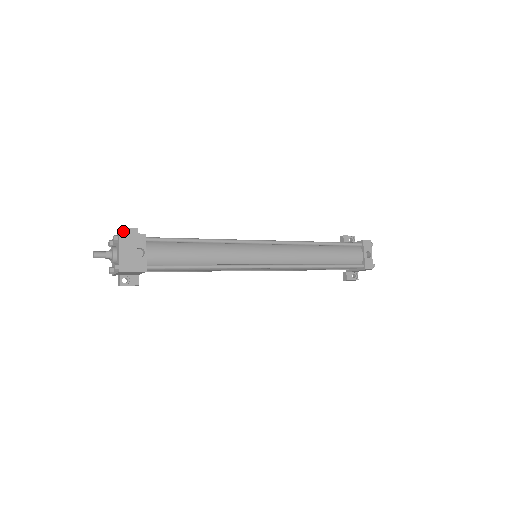
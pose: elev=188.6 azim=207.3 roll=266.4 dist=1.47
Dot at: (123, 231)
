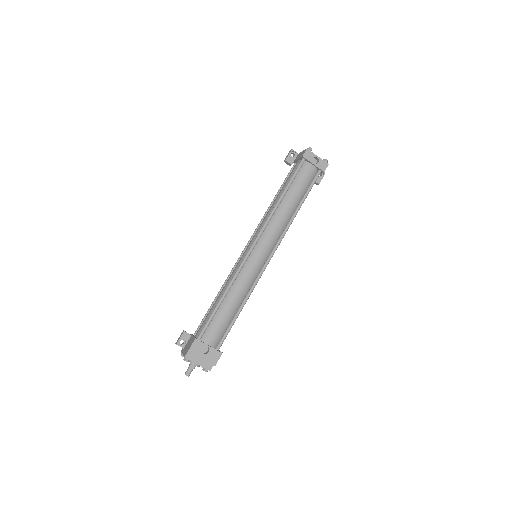
Dot at: (179, 341)
